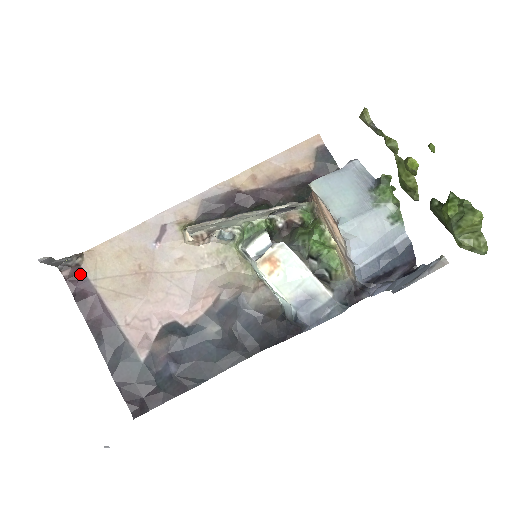
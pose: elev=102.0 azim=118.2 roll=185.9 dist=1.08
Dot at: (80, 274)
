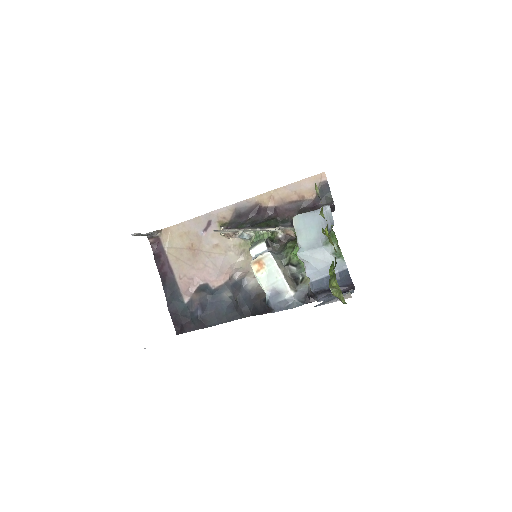
Dot at: (159, 242)
